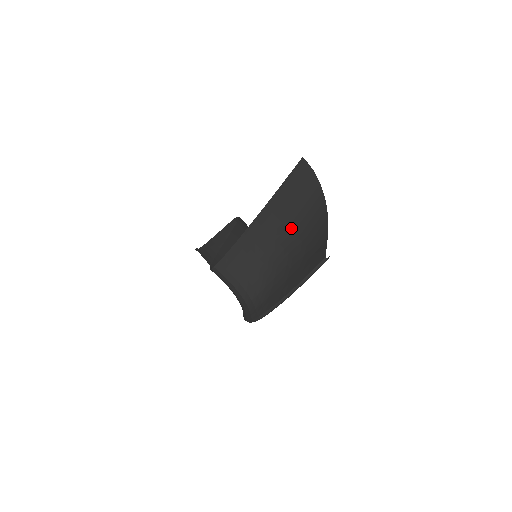
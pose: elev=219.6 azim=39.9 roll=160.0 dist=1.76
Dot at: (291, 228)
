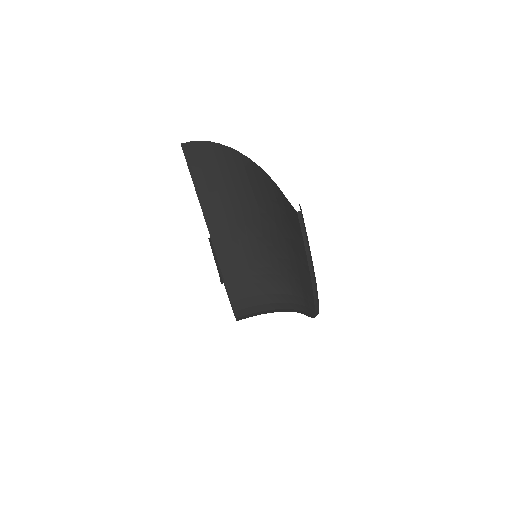
Dot at: (246, 212)
